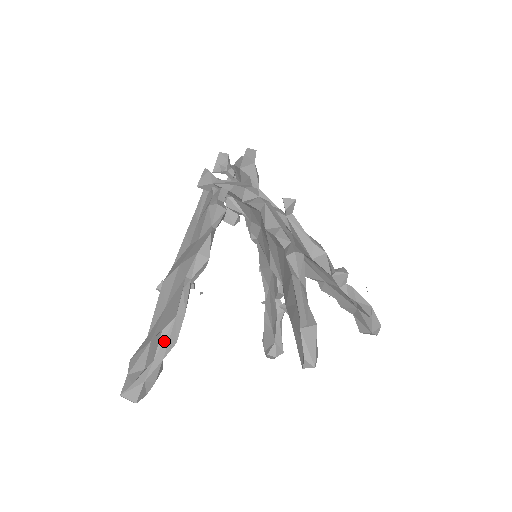
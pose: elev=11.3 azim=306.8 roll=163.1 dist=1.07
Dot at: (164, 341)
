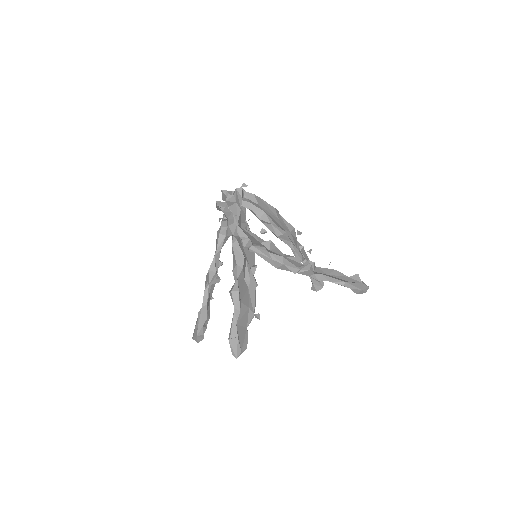
Dot at: (200, 318)
